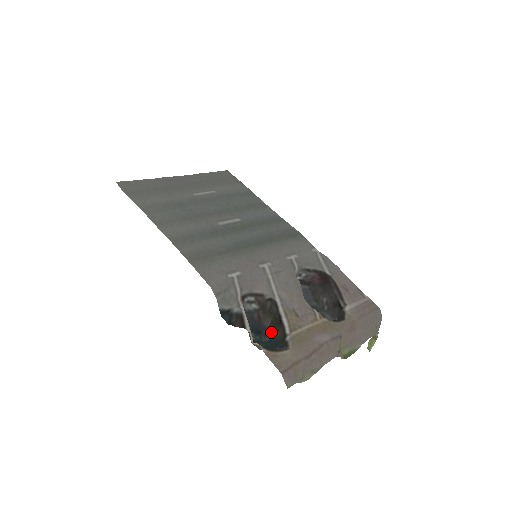
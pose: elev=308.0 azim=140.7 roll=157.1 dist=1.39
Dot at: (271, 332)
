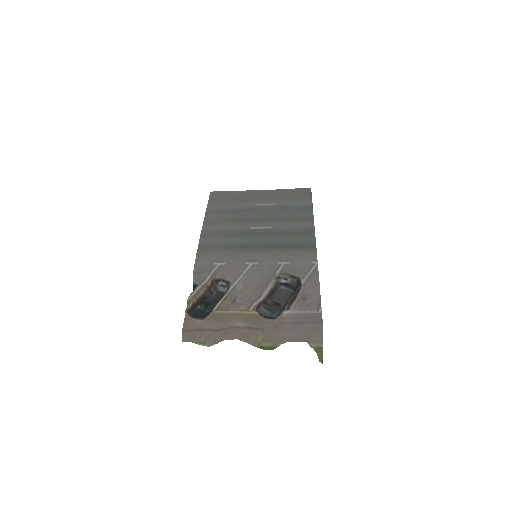
Dot at: occluded
